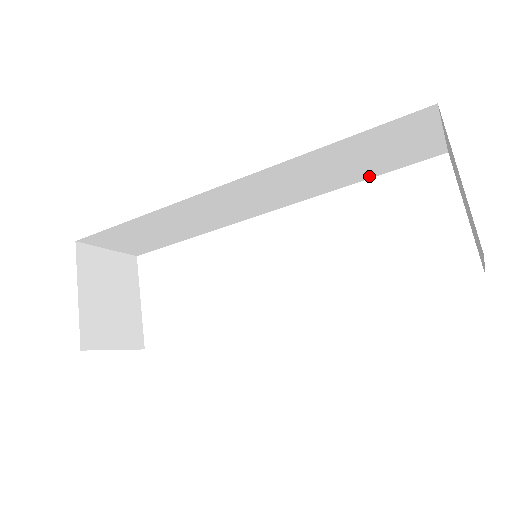
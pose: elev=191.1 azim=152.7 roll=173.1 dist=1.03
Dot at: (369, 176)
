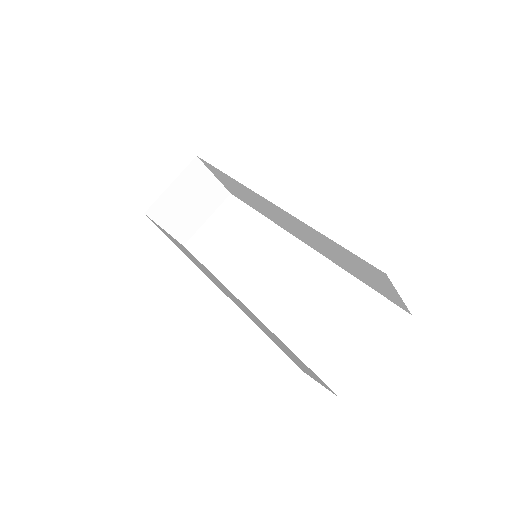
Dot at: (361, 280)
